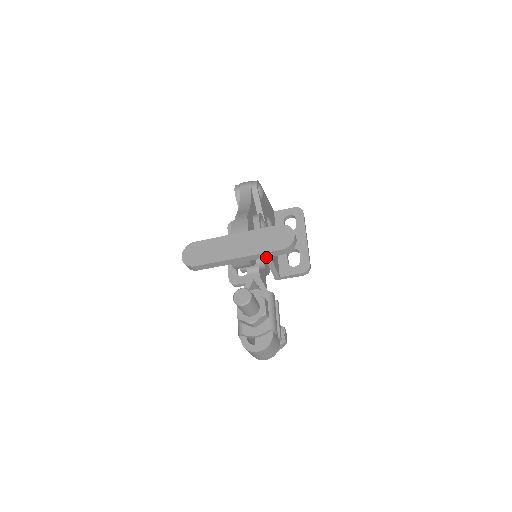
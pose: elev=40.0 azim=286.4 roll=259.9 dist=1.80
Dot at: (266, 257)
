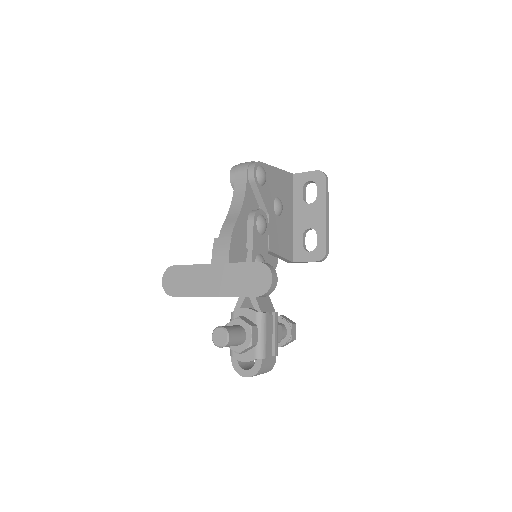
Dot at: occluded
